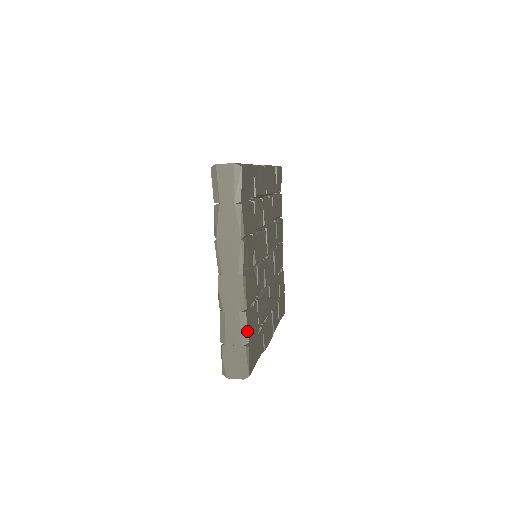
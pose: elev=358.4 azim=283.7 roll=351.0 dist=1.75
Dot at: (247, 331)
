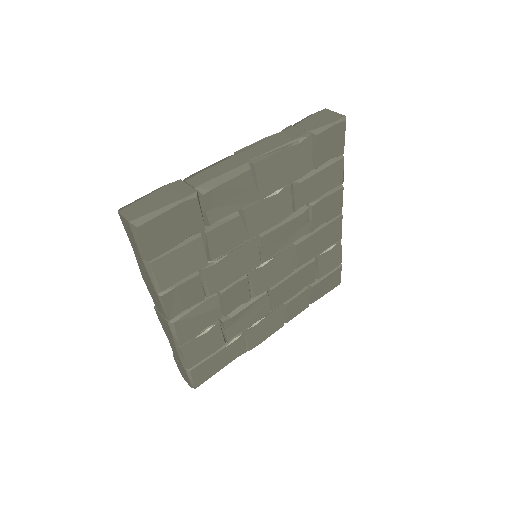
Dot at: (185, 361)
